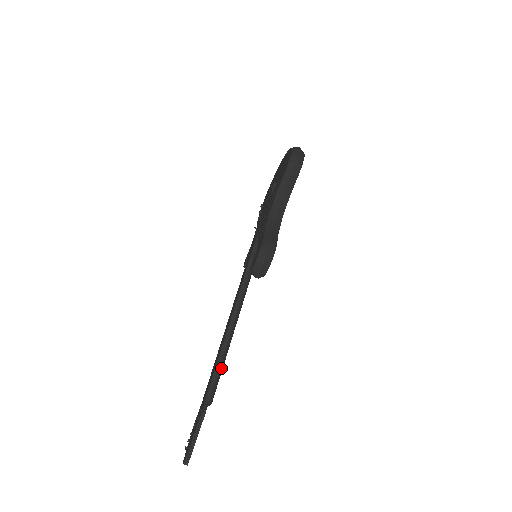
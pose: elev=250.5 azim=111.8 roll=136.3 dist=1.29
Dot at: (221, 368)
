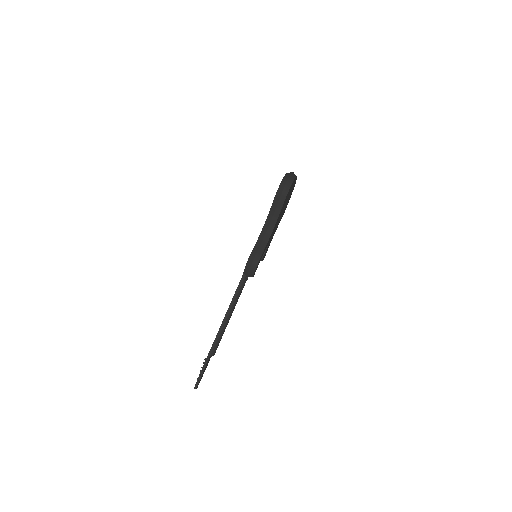
Dot at: (221, 334)
